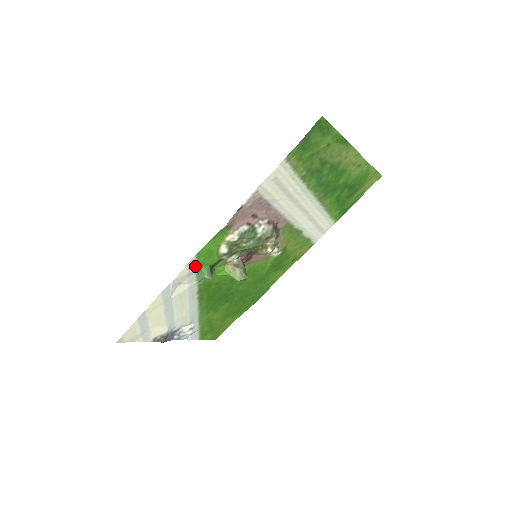
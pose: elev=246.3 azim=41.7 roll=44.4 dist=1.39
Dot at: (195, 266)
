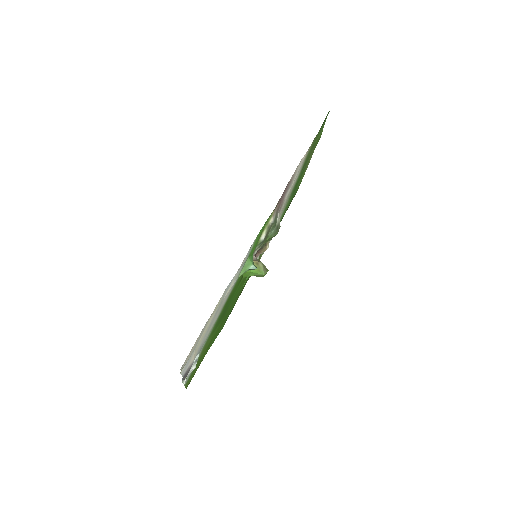
Dot at: (249, 253)
